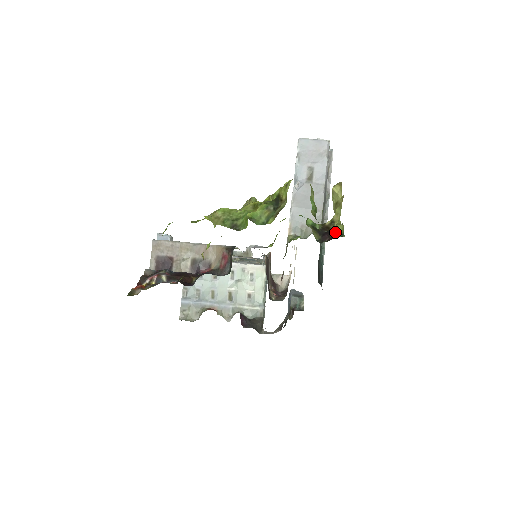
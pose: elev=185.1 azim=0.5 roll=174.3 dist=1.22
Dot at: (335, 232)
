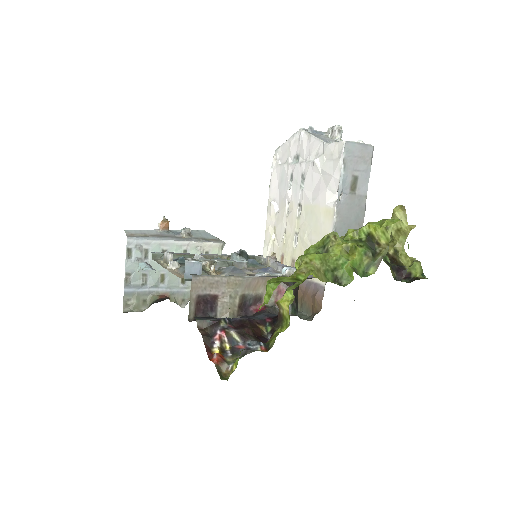
Dot at: (413, 270)
